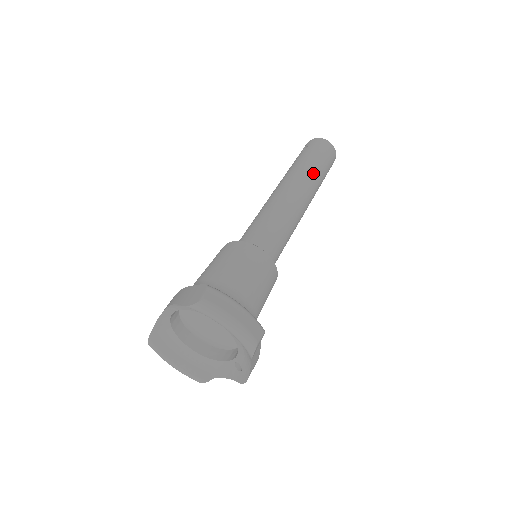
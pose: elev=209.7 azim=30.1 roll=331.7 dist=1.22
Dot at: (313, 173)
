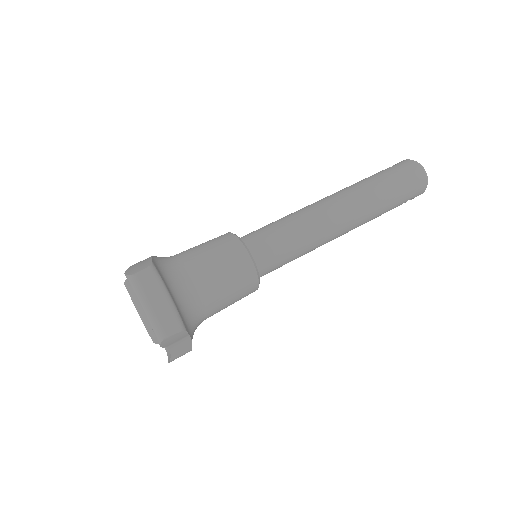
Dot at: (374, 197)
